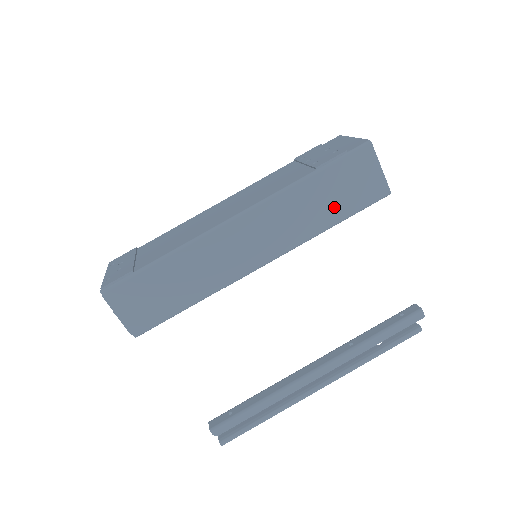
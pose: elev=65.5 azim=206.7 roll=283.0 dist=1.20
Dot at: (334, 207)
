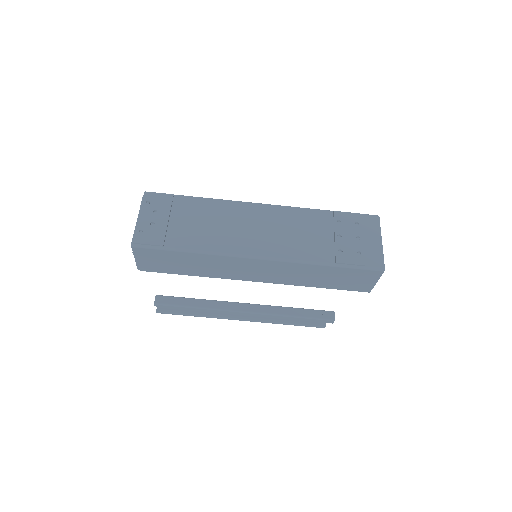
Dot at: (327, 282)
